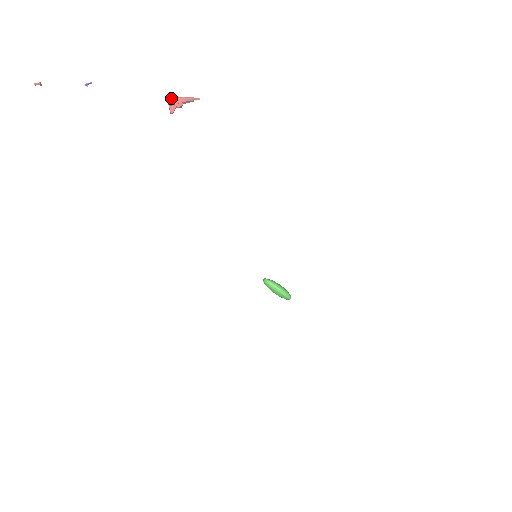
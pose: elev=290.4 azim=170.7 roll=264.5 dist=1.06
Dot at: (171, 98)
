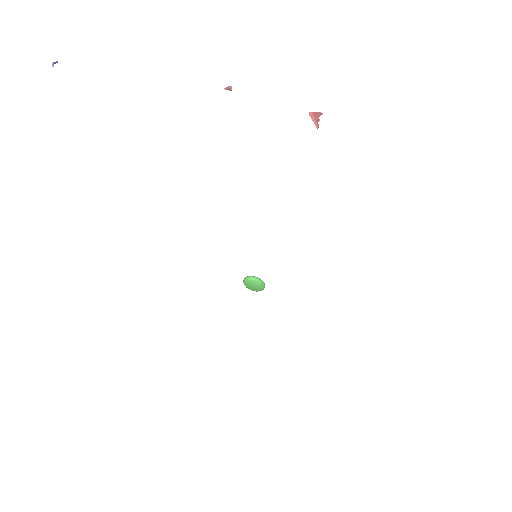
Dot at: (313, 112)
